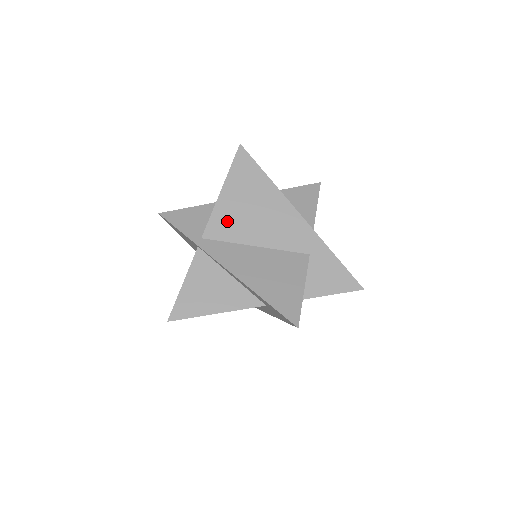
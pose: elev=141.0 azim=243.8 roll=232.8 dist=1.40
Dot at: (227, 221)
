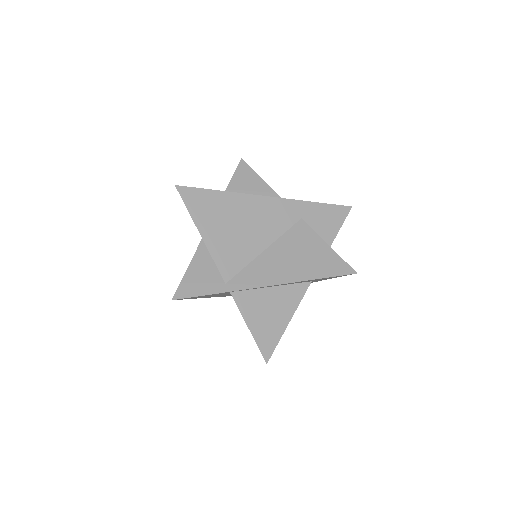
Dot at: (229, 253)
